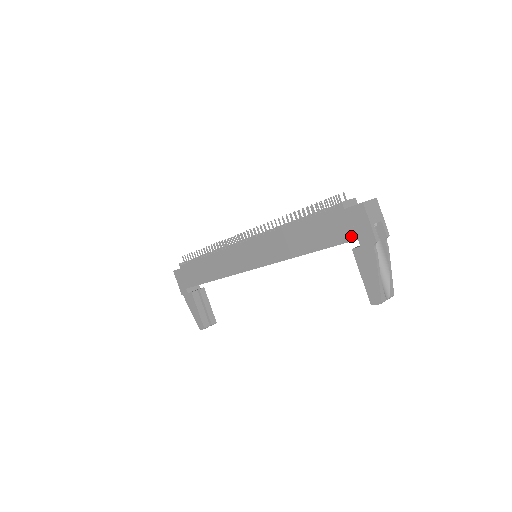
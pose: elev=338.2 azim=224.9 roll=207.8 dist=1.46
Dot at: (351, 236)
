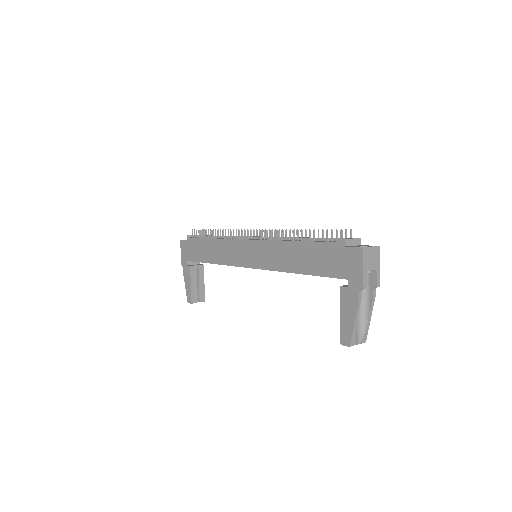
Dot at: (343, 274)
